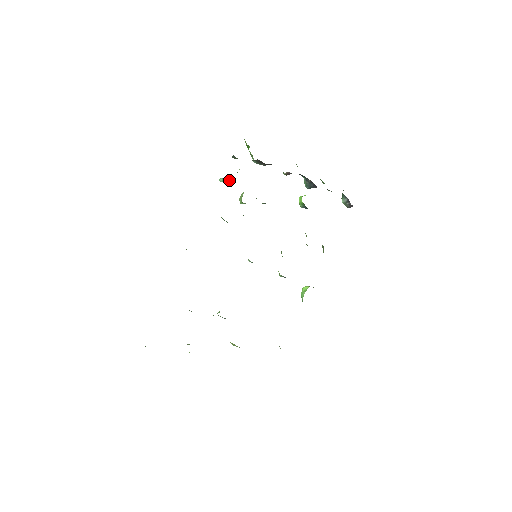
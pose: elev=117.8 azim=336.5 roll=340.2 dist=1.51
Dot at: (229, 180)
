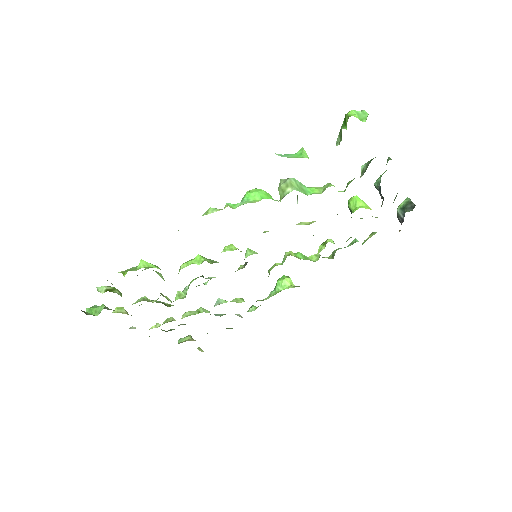
Dot at: occluded
